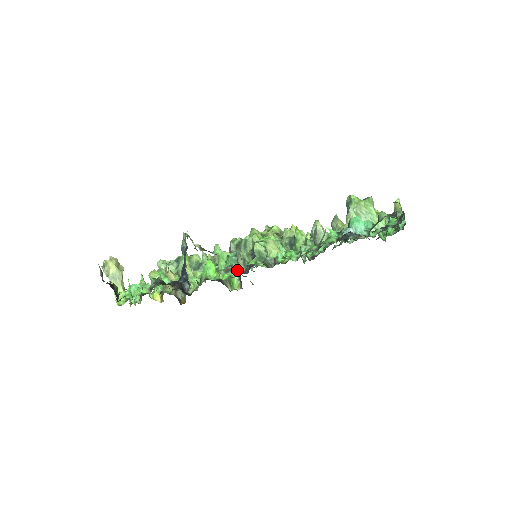
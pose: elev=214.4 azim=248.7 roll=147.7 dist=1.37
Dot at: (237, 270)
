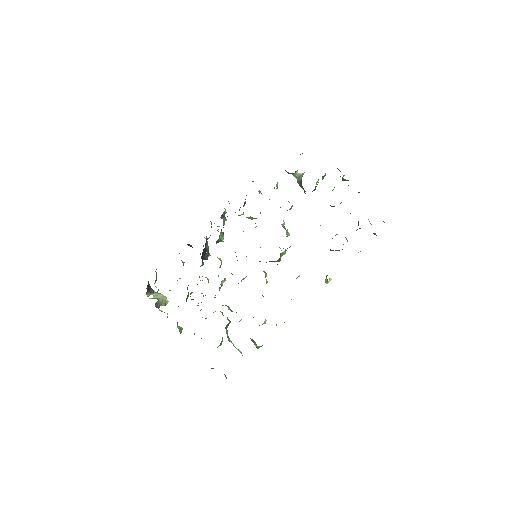
Dot at: occluded
